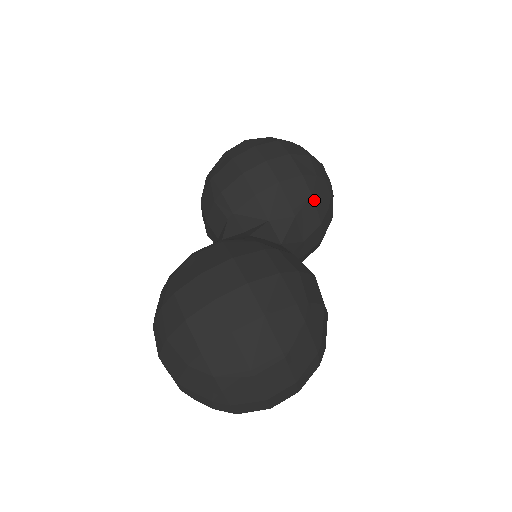
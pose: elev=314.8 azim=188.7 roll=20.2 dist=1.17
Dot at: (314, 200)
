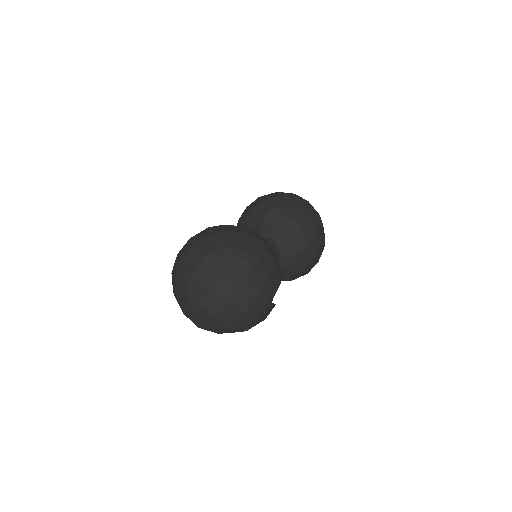
Dot at: (275, 207)
